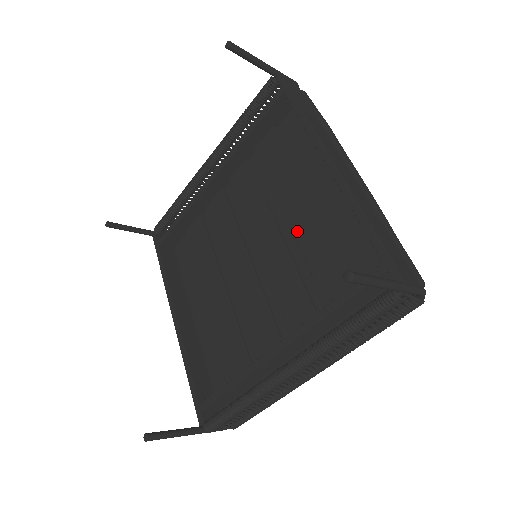
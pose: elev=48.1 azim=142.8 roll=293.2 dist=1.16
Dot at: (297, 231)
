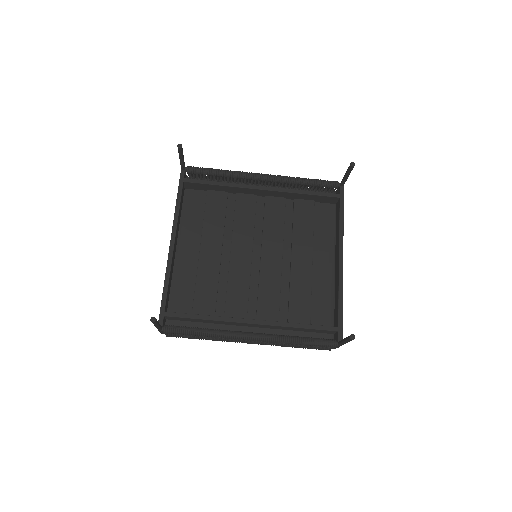
Dot at: (294, 269)
